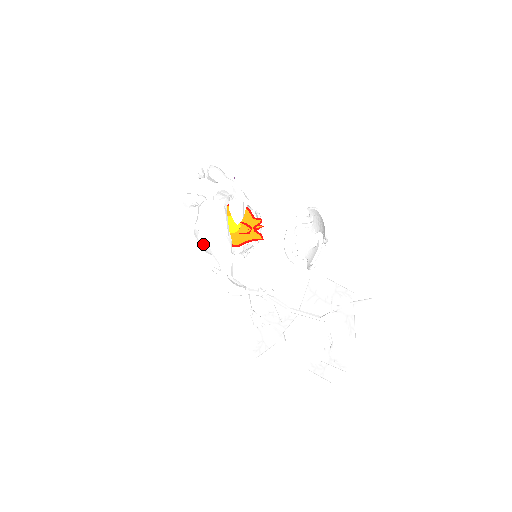
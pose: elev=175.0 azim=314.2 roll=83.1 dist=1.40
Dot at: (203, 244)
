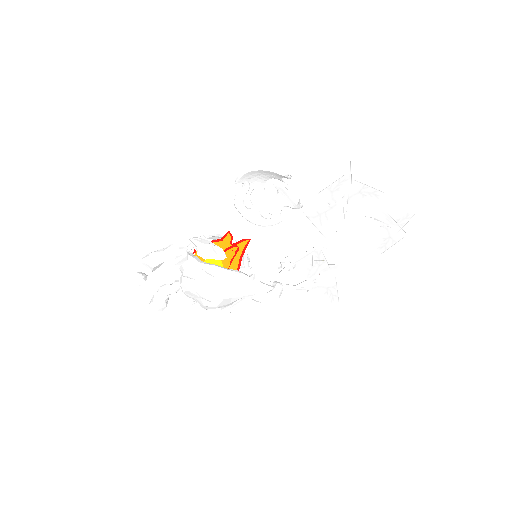
Dot at: (225, 304)
